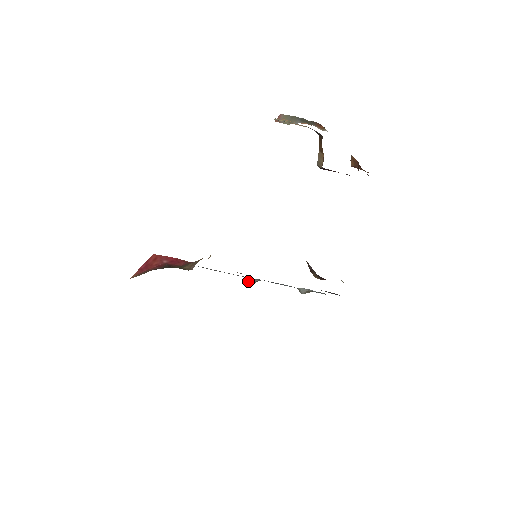
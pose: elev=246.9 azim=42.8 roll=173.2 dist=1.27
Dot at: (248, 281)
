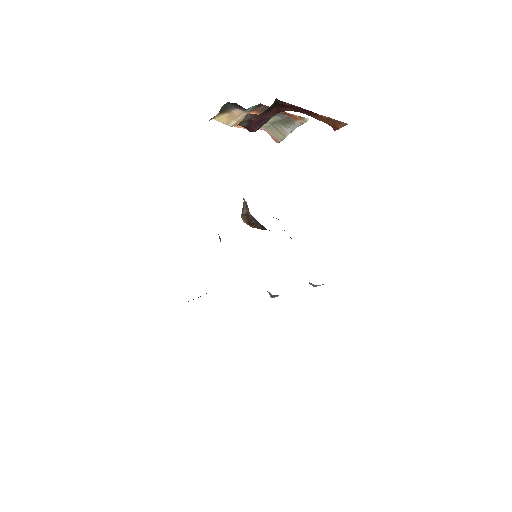
Dot at: (274, 296)
